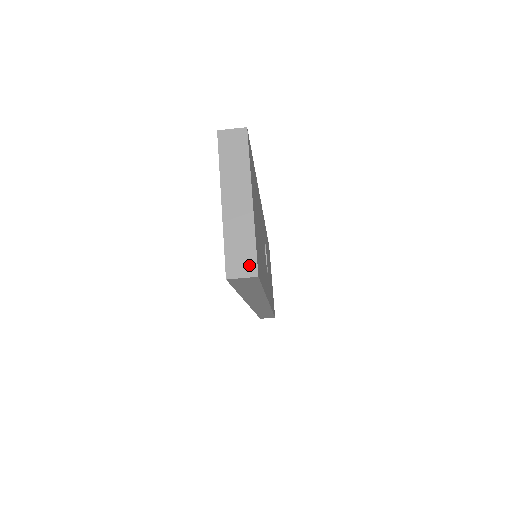
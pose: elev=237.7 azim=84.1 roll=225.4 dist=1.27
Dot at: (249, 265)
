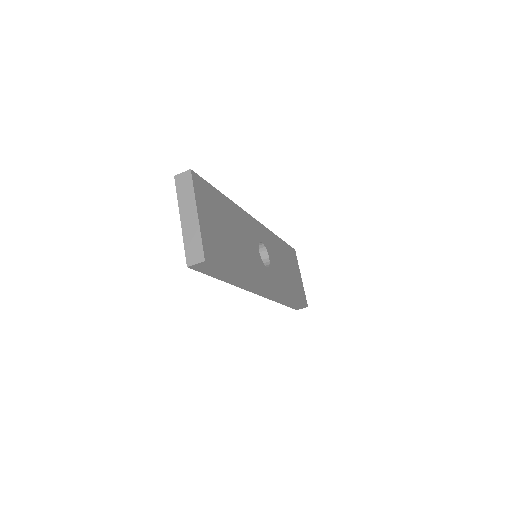
Dot at: (199, 255)
